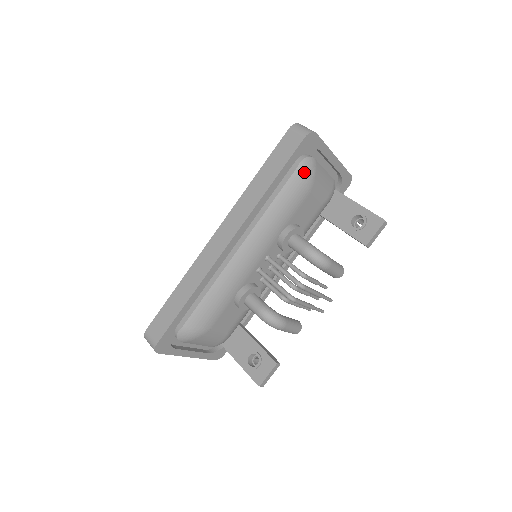
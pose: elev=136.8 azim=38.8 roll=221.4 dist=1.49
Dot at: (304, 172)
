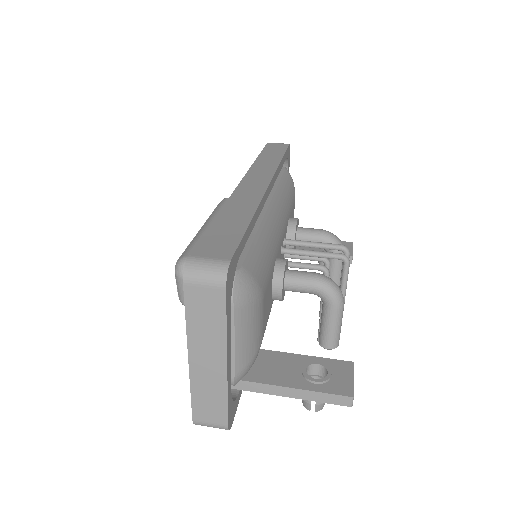
Dot at: (290, 175)
